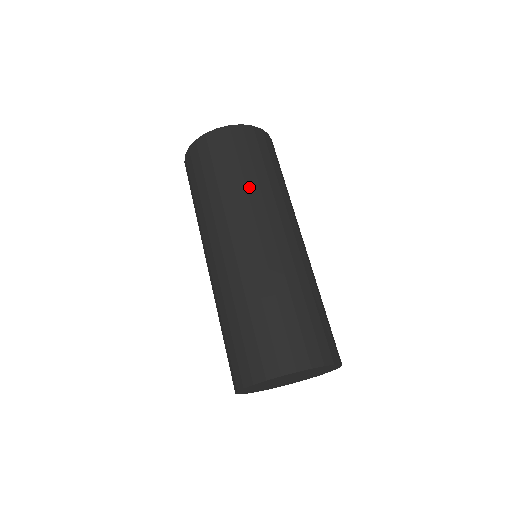
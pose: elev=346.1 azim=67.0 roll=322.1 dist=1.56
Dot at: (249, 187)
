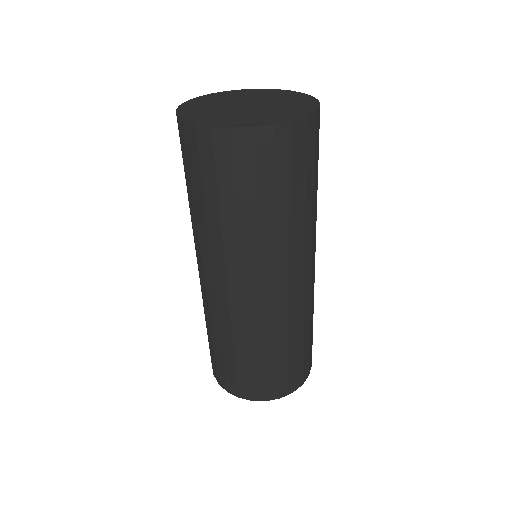
Dot at: (307, 218)
